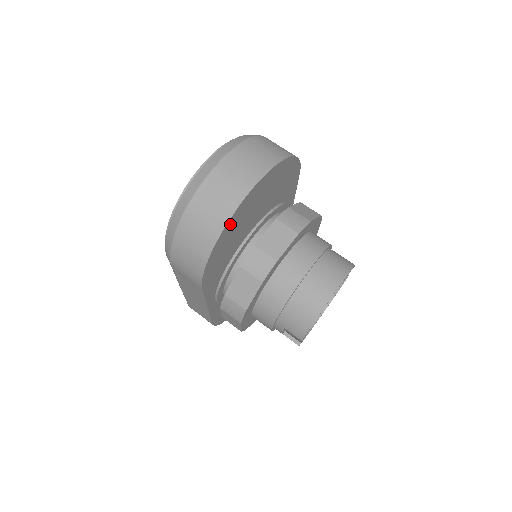
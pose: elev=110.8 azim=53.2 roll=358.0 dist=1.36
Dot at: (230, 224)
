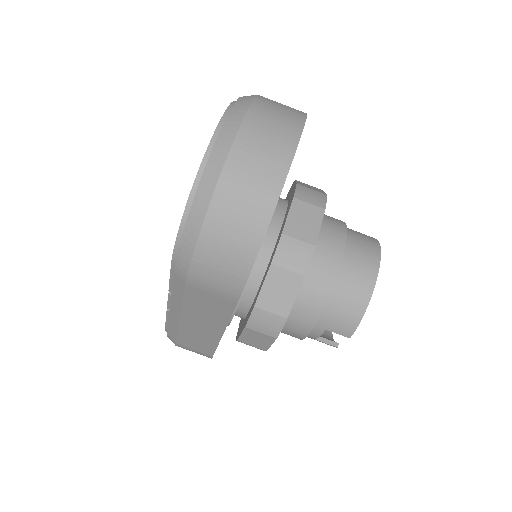
Dot at: occluded
